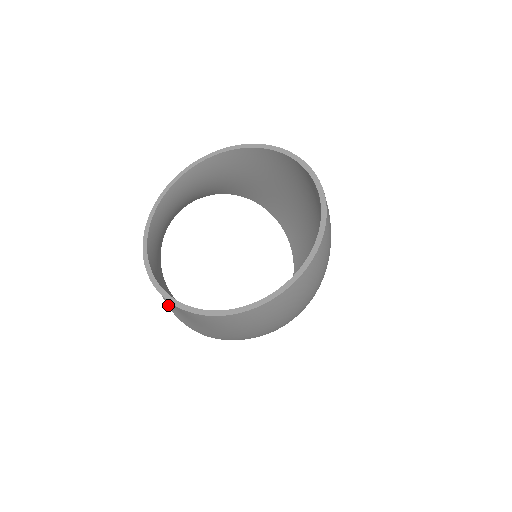
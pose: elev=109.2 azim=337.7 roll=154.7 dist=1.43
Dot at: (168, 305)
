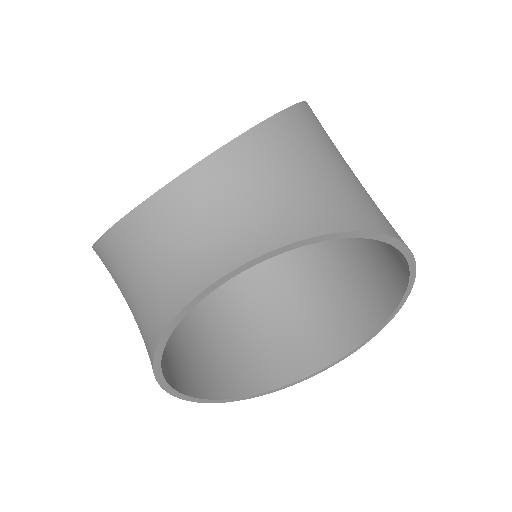
Dot at: (96, 252)
